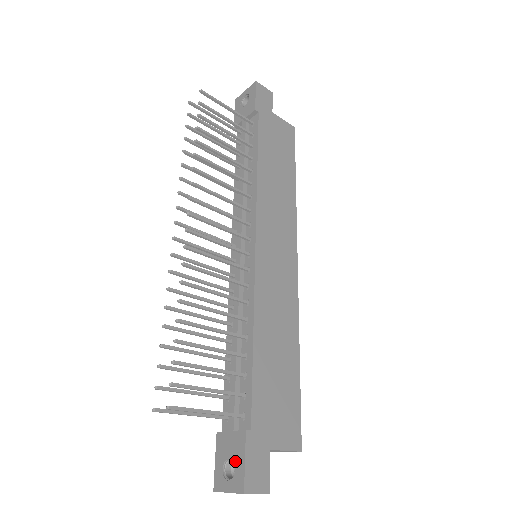
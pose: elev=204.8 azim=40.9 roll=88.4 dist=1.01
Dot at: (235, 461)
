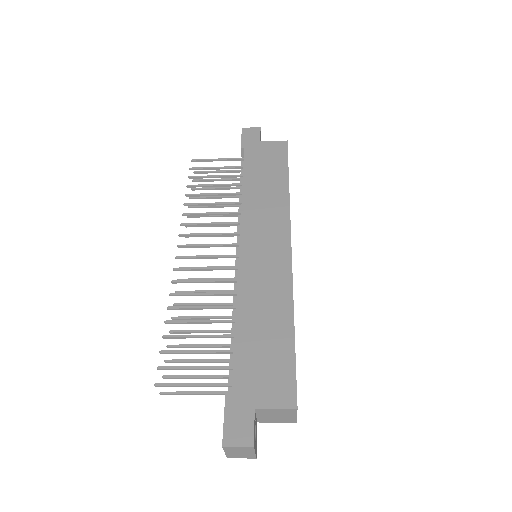
Dot at: occluded
